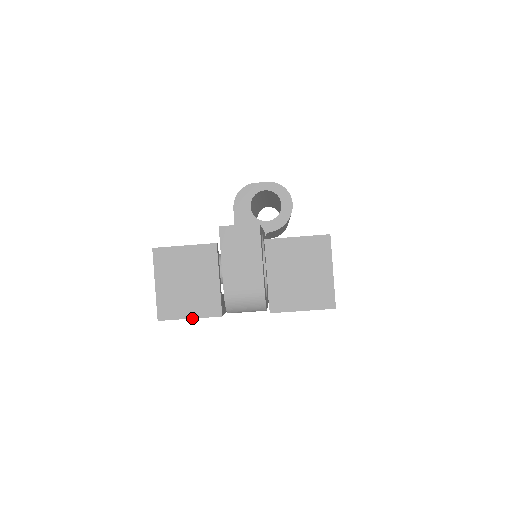
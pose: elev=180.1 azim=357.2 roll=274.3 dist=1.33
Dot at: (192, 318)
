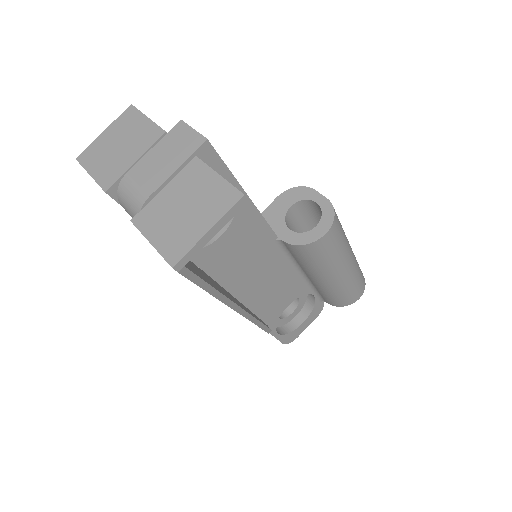
Dot at: (91, 175)
